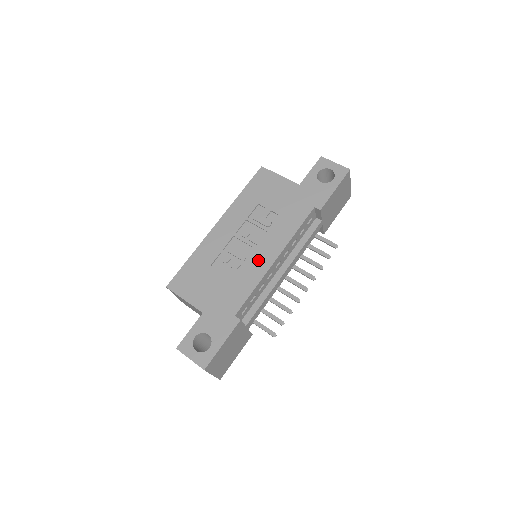
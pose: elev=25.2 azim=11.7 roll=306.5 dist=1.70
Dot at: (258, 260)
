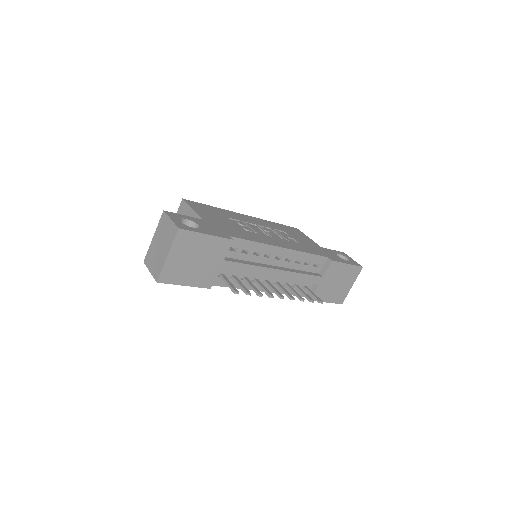
Dot at: (268, 239)
